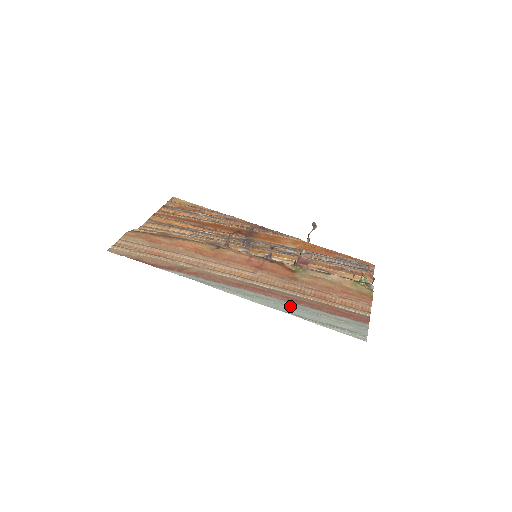
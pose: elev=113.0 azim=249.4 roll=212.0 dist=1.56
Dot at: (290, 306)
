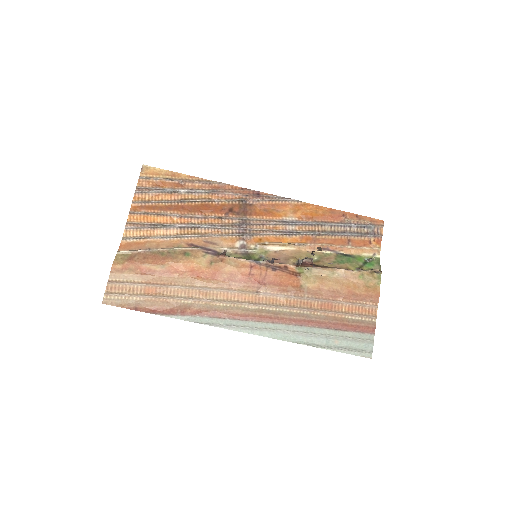
Dot at: (298, 332)
